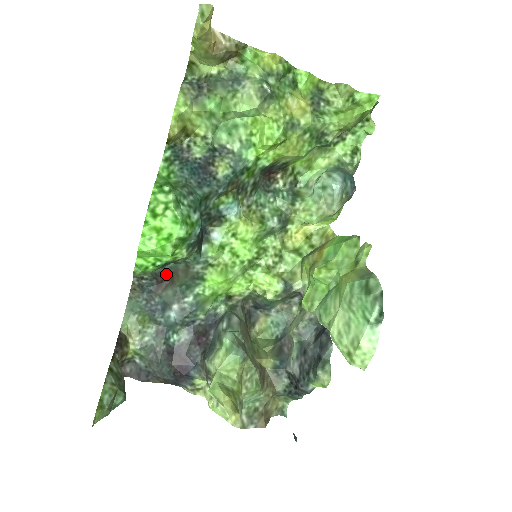
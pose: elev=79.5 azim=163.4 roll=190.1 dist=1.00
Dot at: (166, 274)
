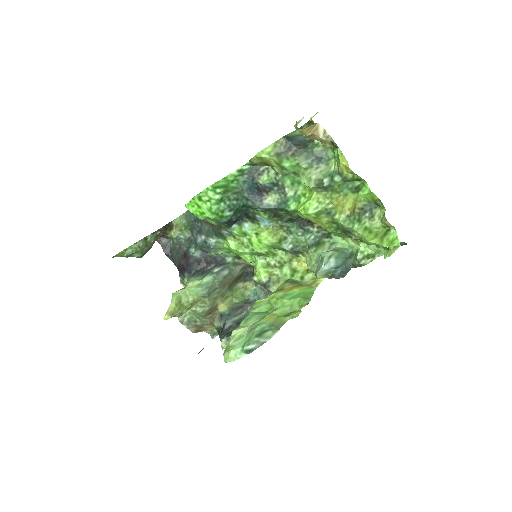
Dot at: occluded
